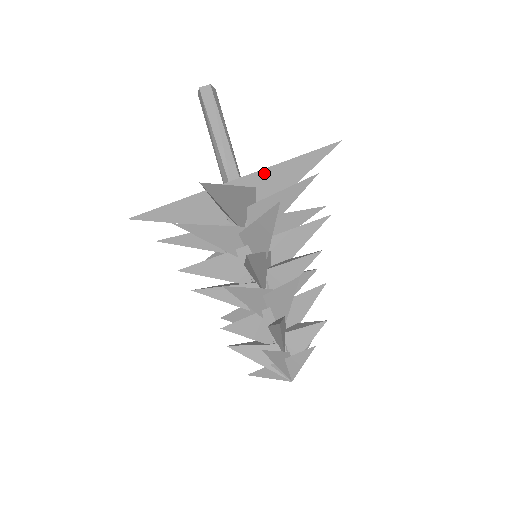
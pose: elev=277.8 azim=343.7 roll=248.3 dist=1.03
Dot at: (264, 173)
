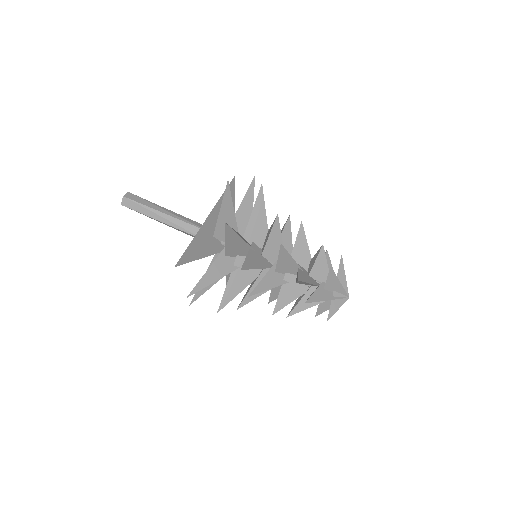
Dot at: (218, 206)
